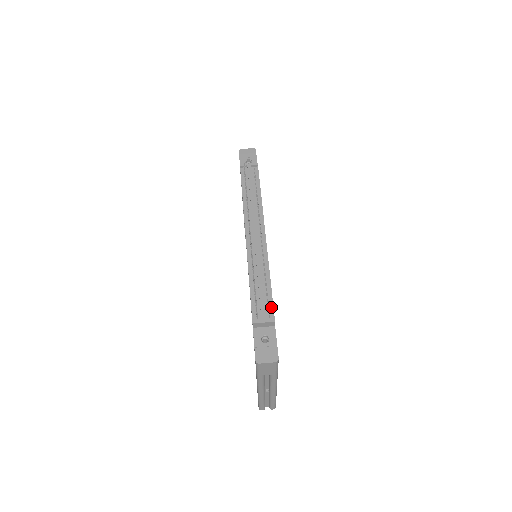
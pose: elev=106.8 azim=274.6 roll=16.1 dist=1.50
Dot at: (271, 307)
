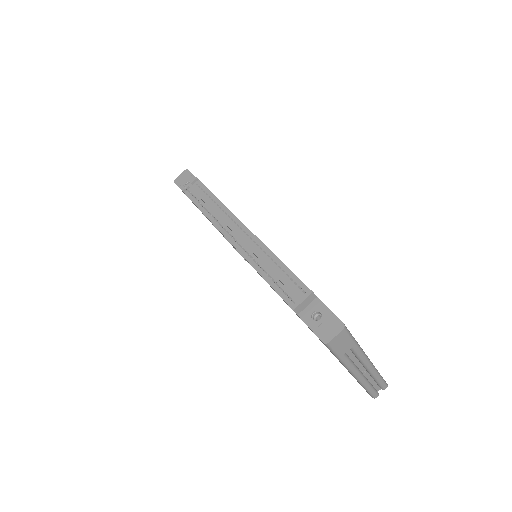
Dot at: (299, 283)
